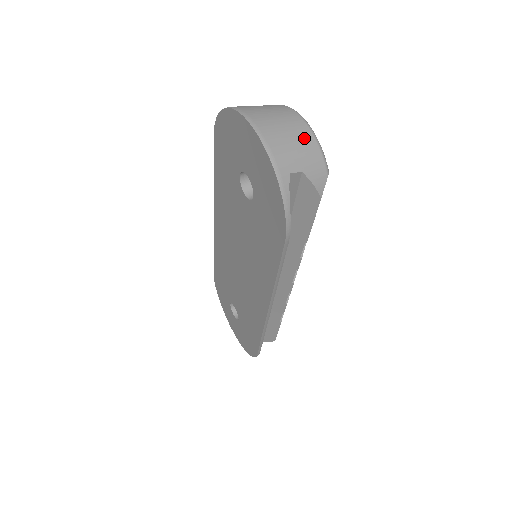
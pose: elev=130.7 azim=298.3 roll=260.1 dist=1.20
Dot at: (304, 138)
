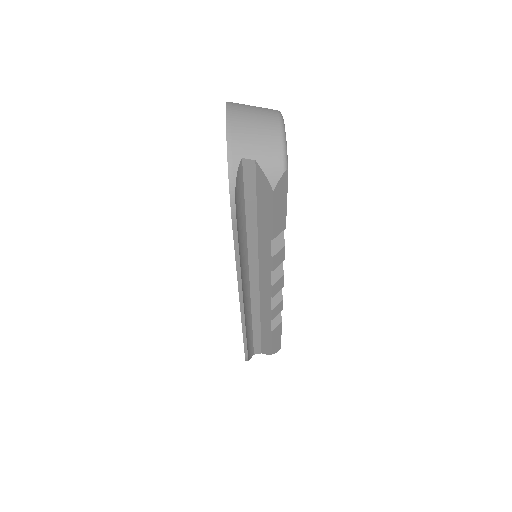
Dot at: (270, 134)
